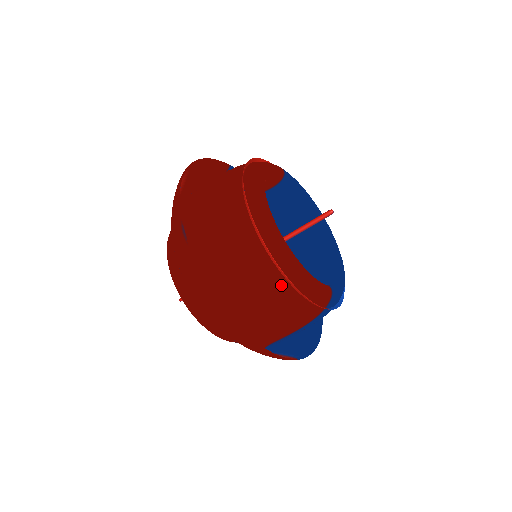
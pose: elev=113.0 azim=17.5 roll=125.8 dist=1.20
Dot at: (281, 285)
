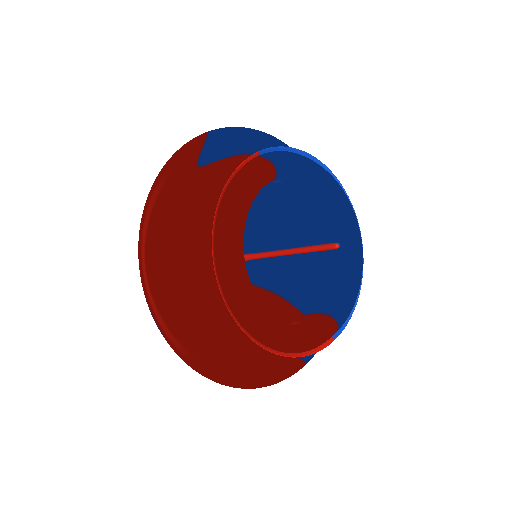
Dot at: (274, 355)
